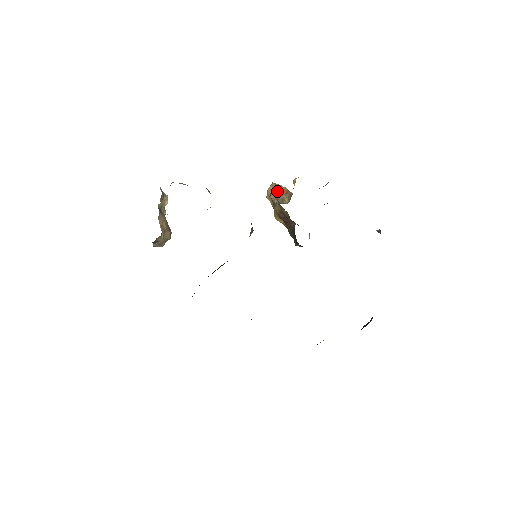
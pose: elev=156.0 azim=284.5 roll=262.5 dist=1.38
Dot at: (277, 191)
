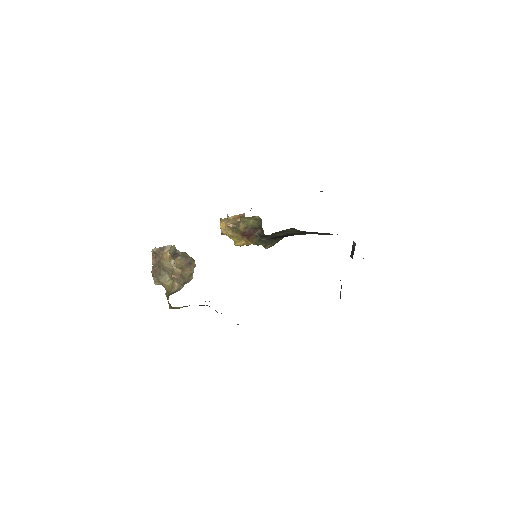
Dot at: (230, 220)
